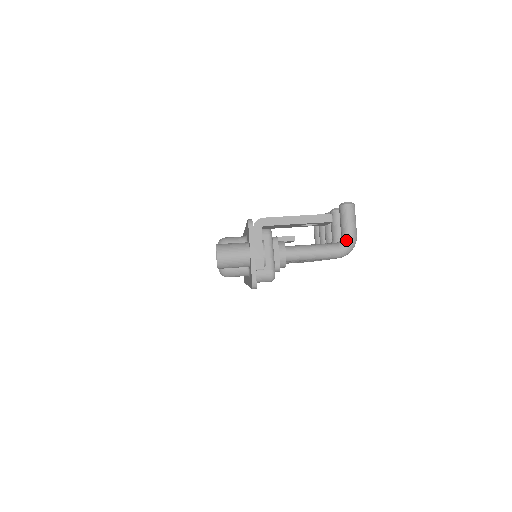
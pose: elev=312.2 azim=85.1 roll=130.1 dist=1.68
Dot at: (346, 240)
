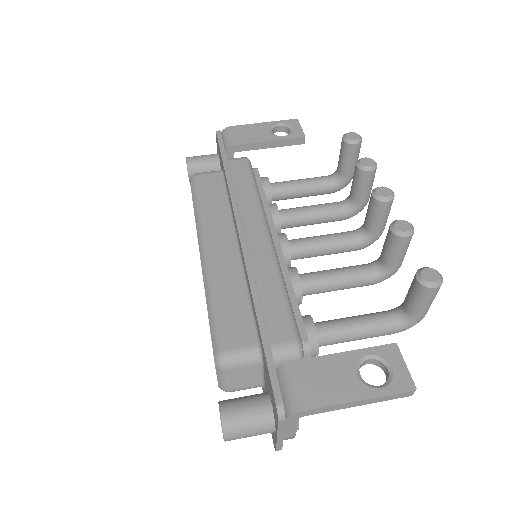
Dot at: (410, 321)
